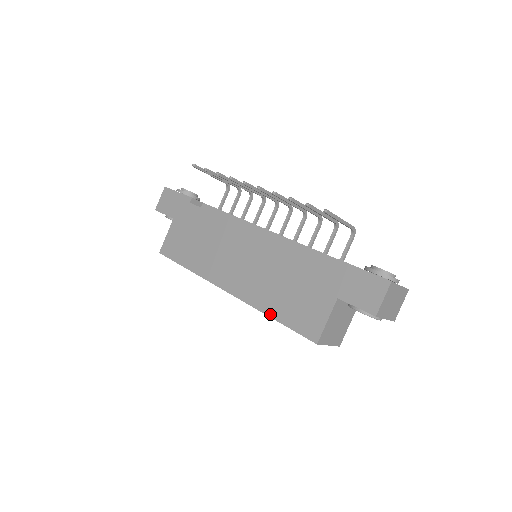
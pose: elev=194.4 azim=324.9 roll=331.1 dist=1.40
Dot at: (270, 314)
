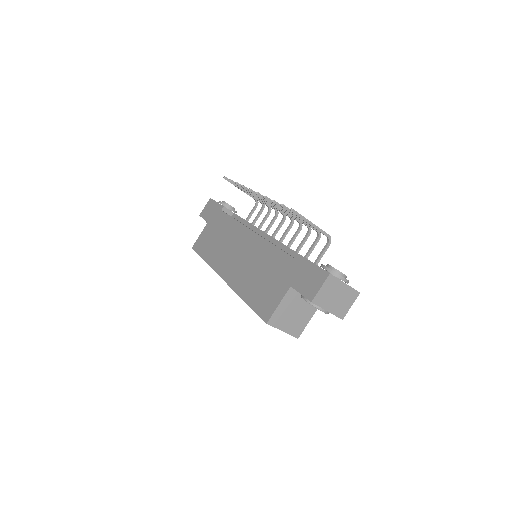
Dot at: (244, 298)
